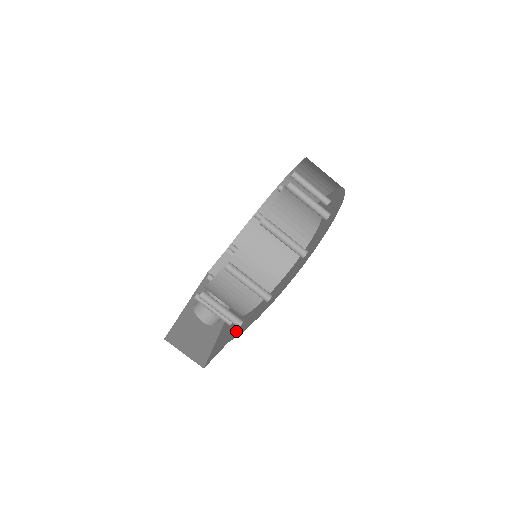
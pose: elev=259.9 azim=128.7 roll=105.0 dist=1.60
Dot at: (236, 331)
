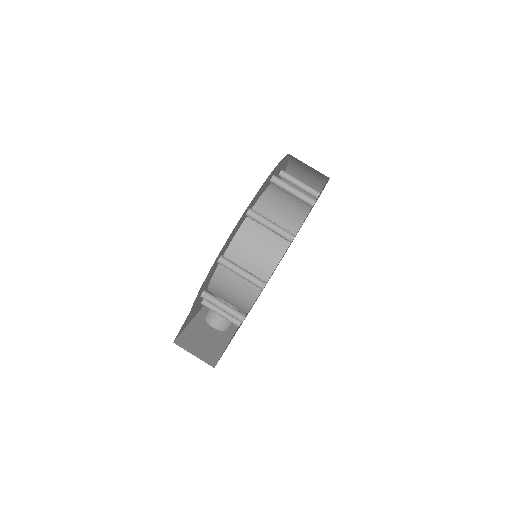
Dot at: occluded
